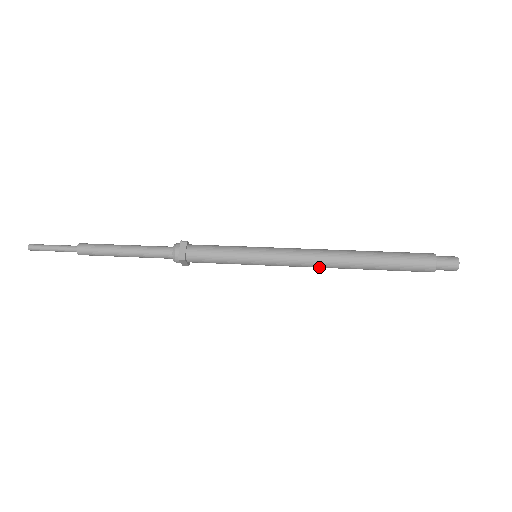
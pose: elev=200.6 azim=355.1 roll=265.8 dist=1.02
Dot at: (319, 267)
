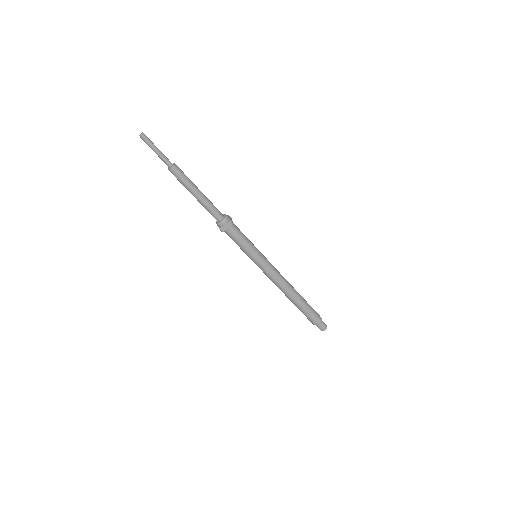
Dot at: occluded
